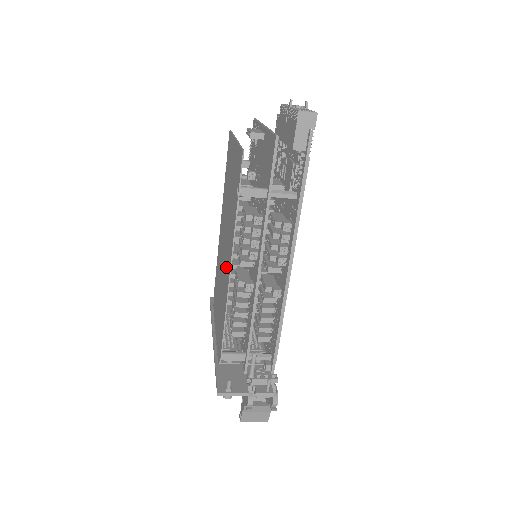
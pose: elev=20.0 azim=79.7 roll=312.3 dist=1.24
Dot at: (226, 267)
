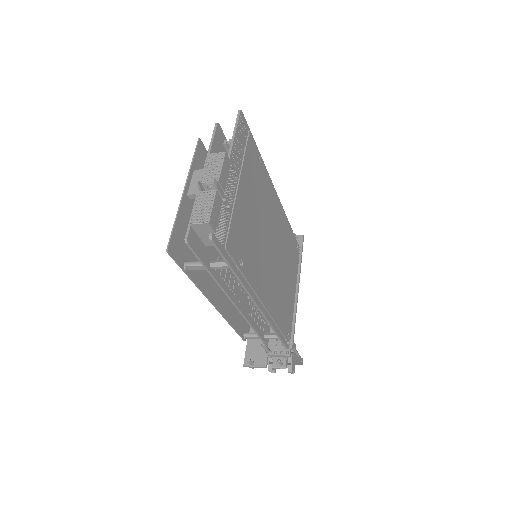
Dot at: occluded
